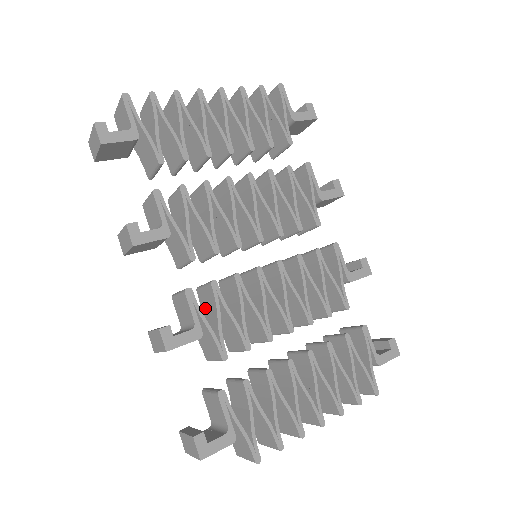
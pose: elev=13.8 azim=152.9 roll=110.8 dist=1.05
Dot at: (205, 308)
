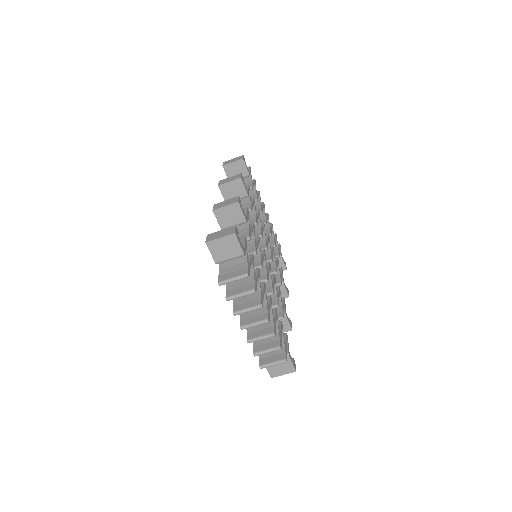
Dot at: occluded
